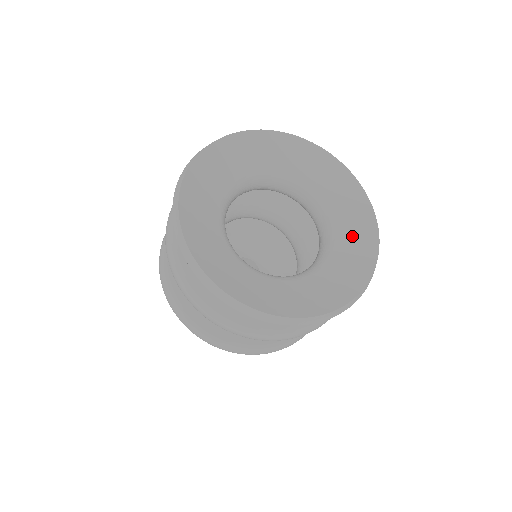
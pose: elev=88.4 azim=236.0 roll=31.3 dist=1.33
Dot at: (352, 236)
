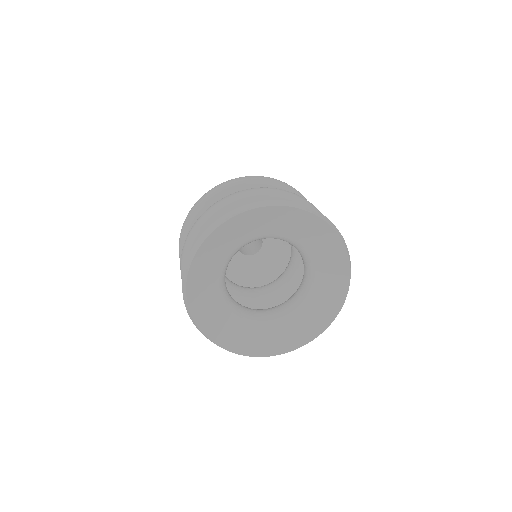
Dot at: (311, 237)
